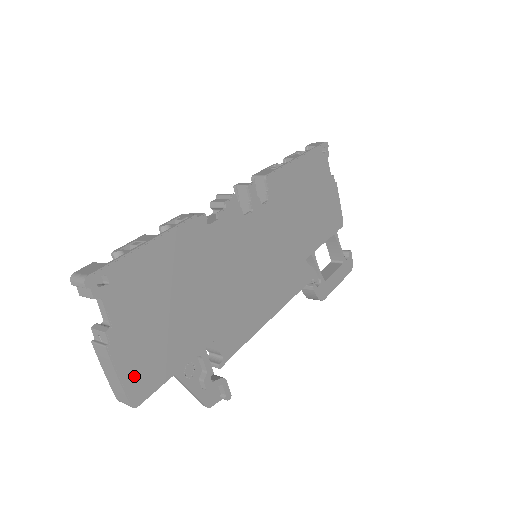
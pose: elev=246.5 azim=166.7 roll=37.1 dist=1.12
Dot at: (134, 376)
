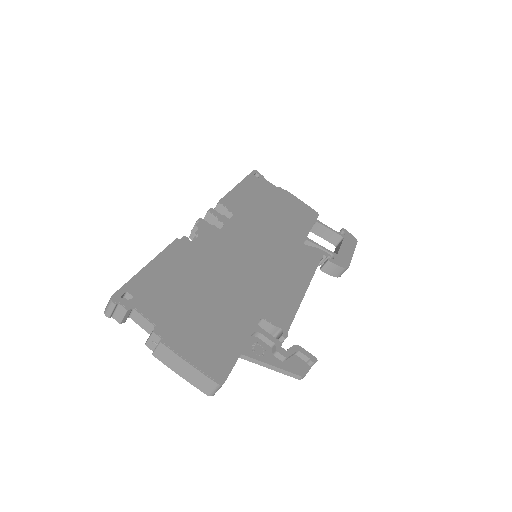
Dot at: (203, 359)
